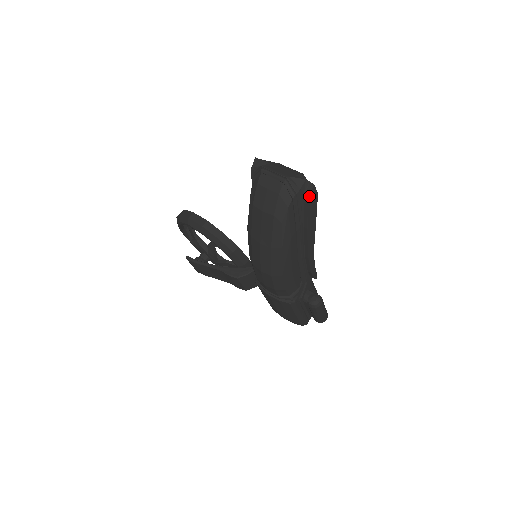
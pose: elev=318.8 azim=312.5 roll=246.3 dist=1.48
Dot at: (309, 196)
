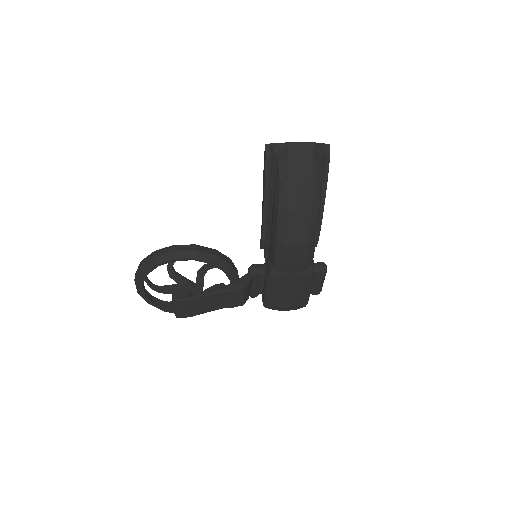
Dot at: occluded
